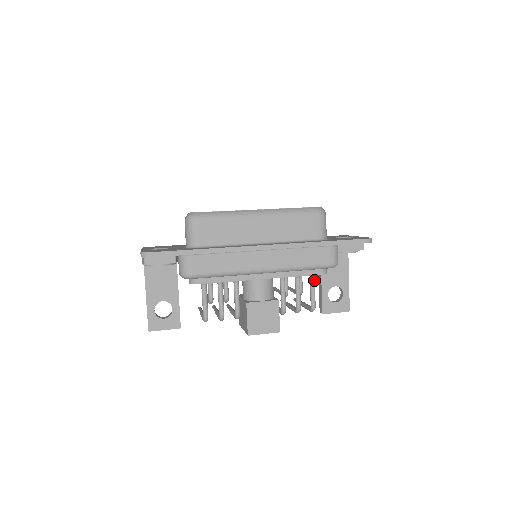
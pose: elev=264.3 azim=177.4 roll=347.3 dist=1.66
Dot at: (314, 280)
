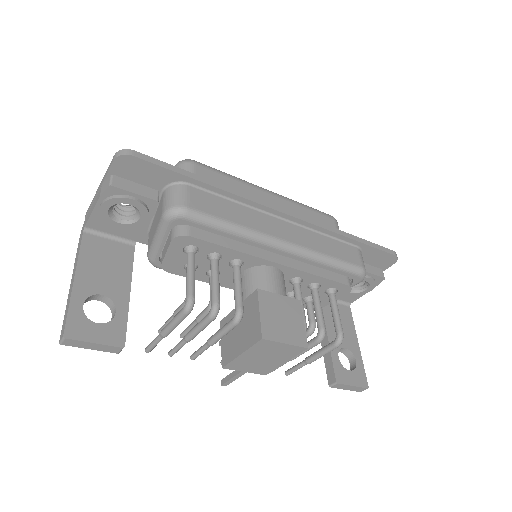
Dot at: occluded
